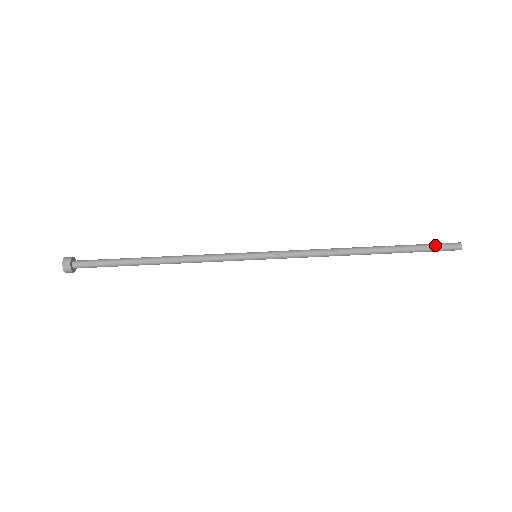
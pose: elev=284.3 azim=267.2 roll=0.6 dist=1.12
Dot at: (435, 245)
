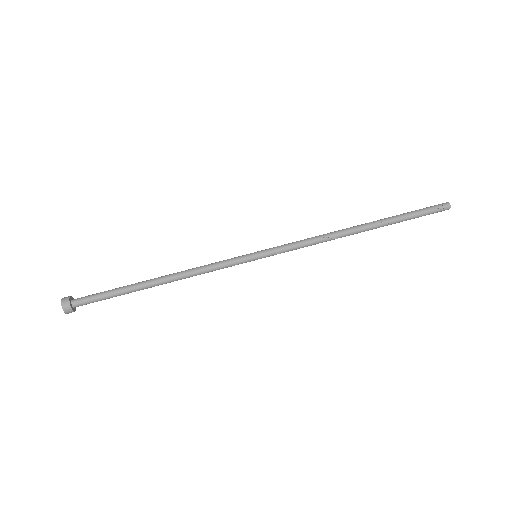
Dot at: (426, 213)
